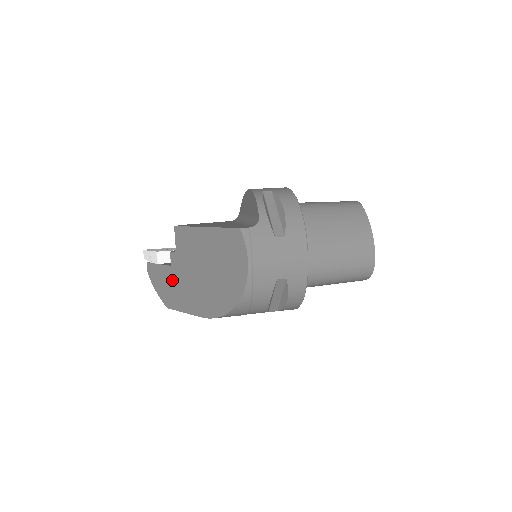
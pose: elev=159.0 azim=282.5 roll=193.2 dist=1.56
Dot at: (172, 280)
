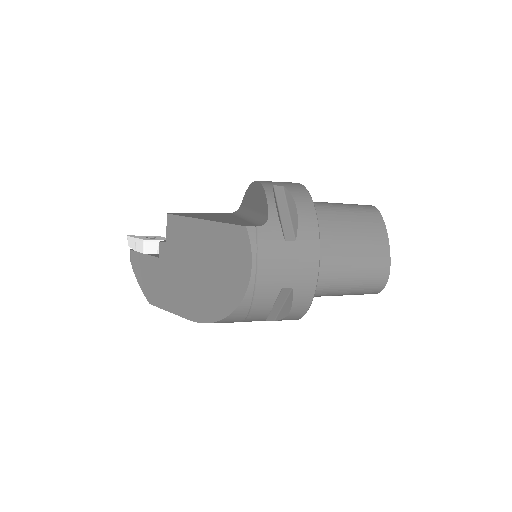
Dot at: (158, 274)
